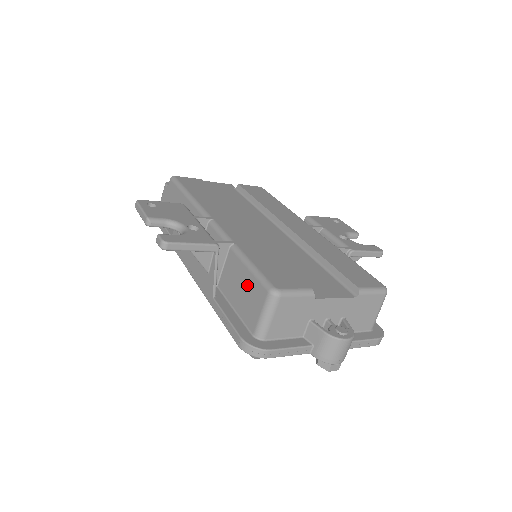
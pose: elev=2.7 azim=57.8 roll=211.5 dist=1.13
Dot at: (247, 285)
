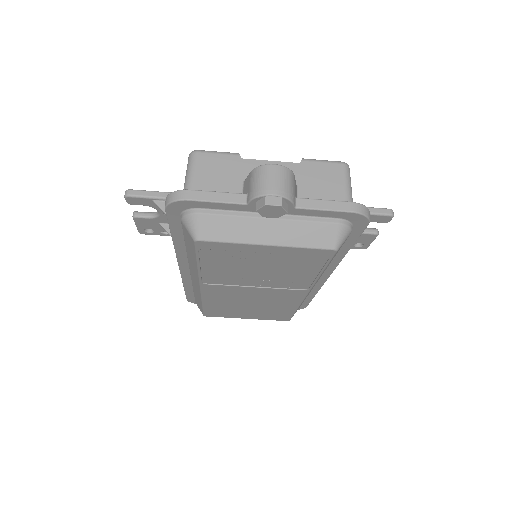
Dot at: occluded
